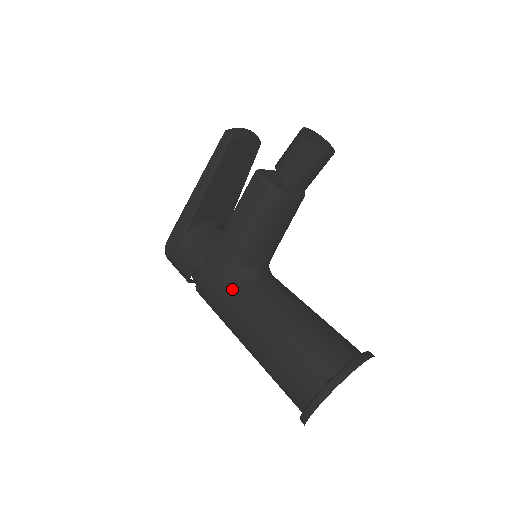
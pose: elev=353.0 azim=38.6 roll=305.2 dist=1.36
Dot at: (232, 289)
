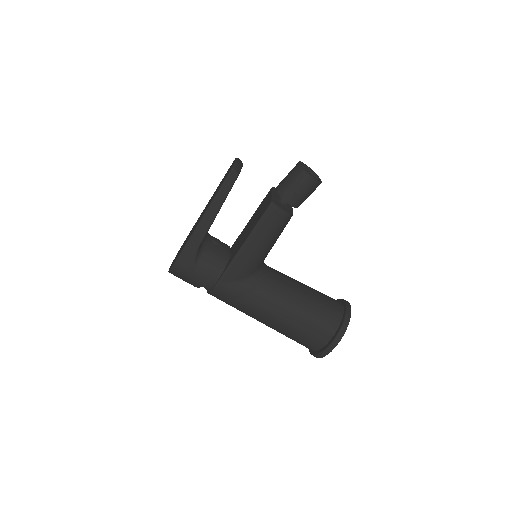
Dot at: (252, 288)
